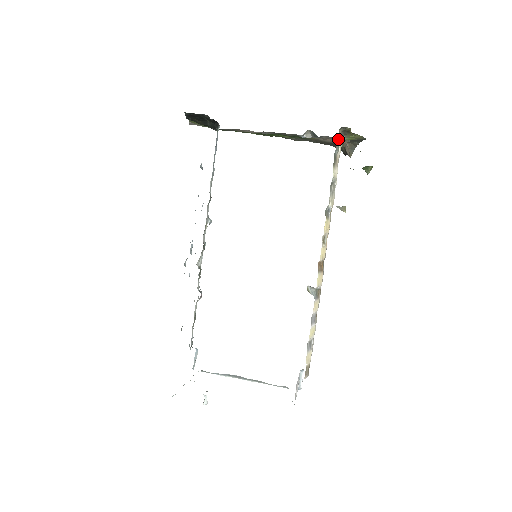
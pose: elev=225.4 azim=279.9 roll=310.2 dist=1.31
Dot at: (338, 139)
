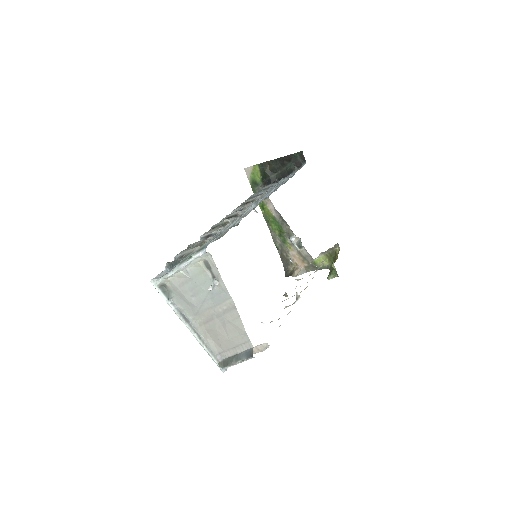
Dot at: occluded
